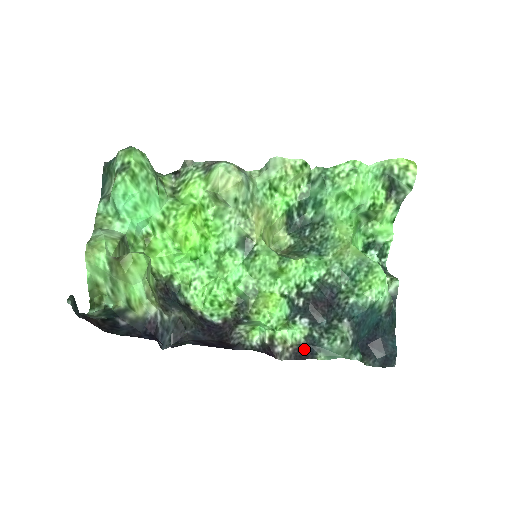
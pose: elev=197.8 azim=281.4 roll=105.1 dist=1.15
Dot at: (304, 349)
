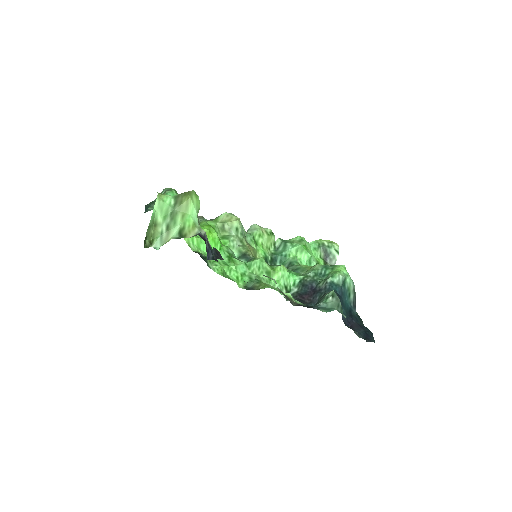
Dot at: occluded
